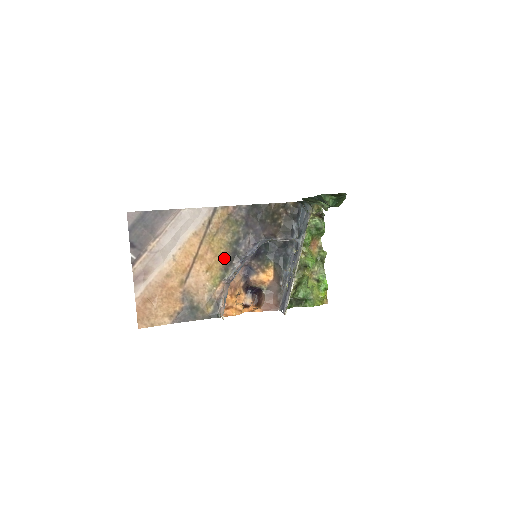
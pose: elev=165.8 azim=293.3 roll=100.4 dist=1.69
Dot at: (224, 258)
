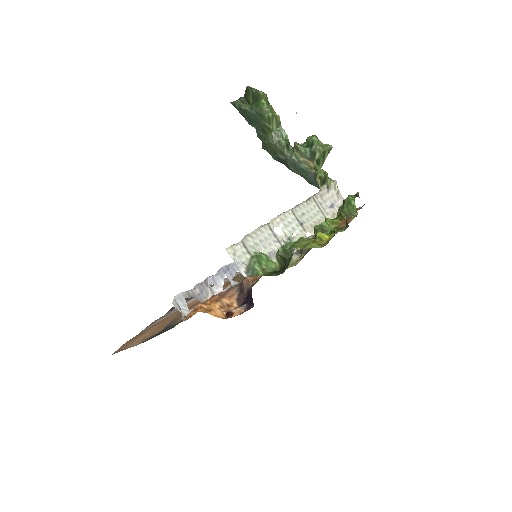
Dot at: occluded
